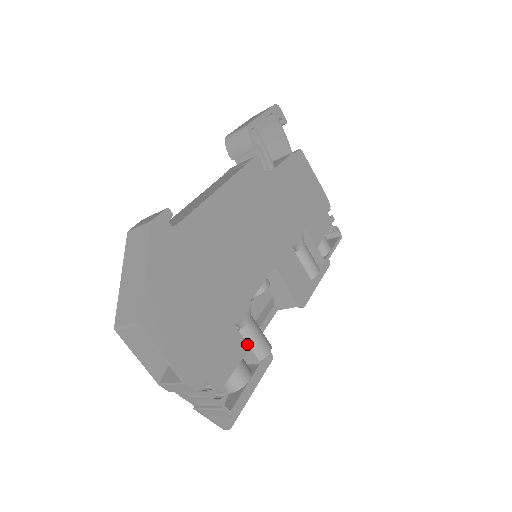
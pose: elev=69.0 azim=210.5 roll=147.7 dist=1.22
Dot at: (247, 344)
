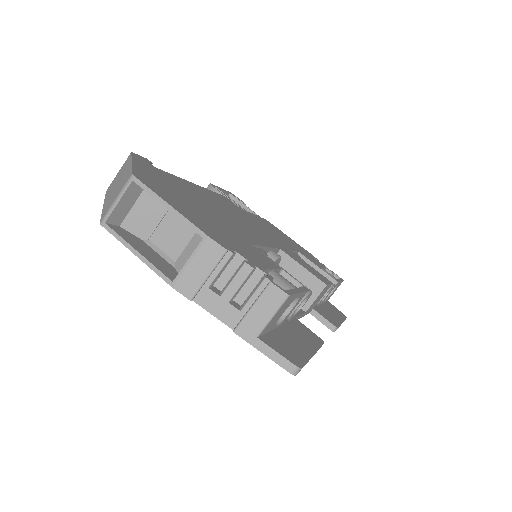
Dot at: (277, 265)
